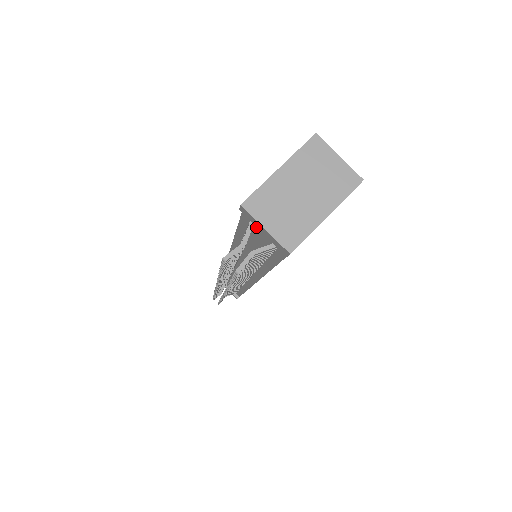
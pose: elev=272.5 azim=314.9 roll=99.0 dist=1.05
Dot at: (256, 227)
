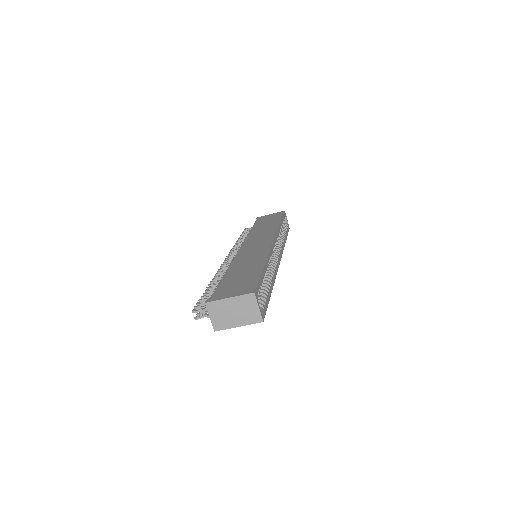
Dot at: occluded
